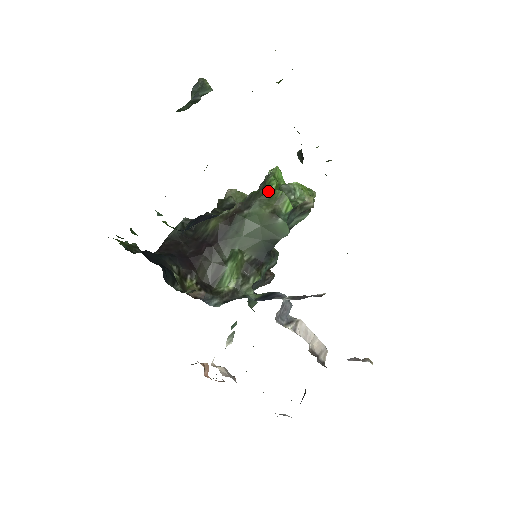
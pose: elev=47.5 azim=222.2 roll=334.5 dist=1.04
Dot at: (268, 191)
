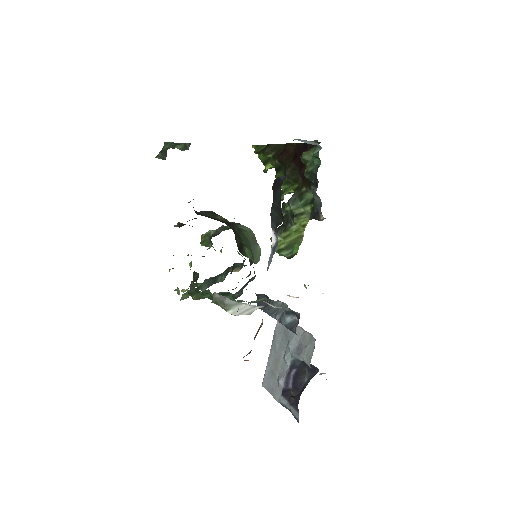
Dot at: occluded
